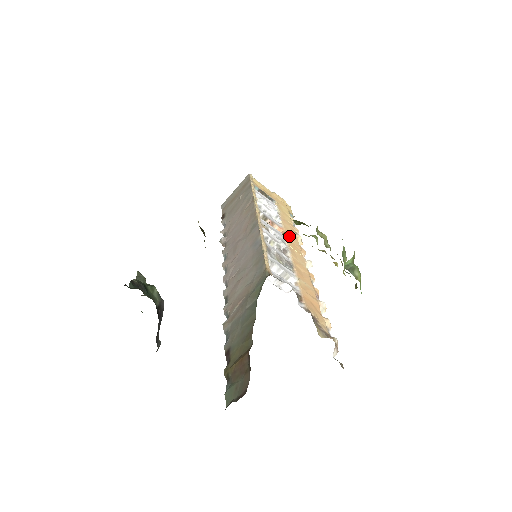
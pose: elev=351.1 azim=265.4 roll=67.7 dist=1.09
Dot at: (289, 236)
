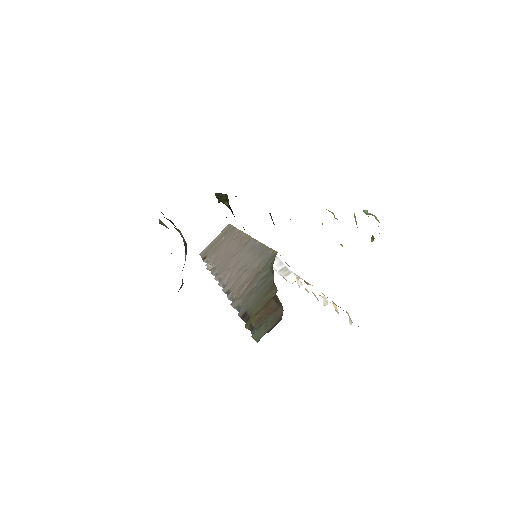
Dot at: occluded
